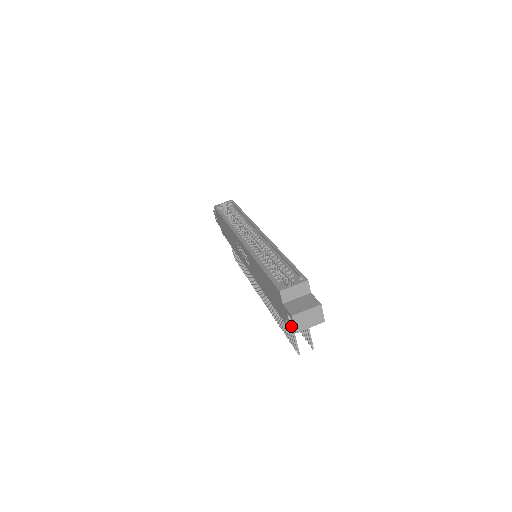
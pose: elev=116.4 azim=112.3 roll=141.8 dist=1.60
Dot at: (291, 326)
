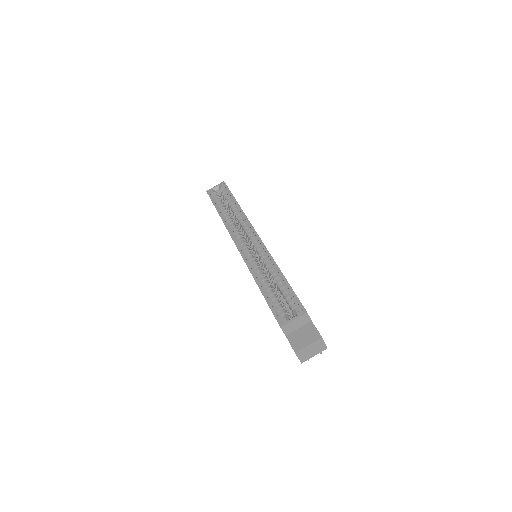
Dot at: occluded
